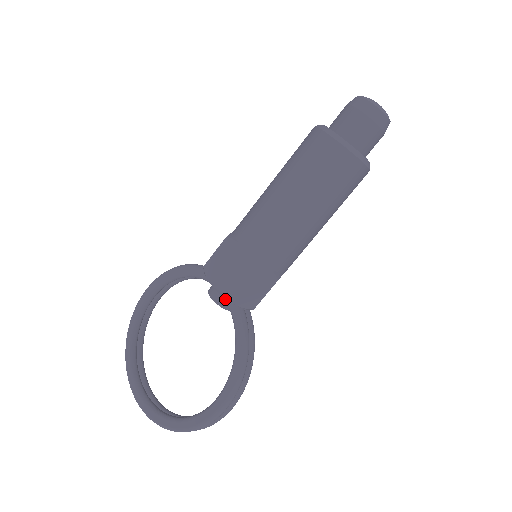
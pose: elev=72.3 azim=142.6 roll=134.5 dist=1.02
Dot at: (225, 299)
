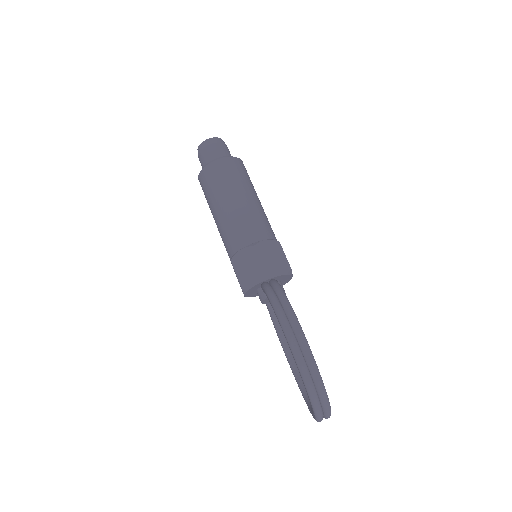
Dot at: (262, 293)
